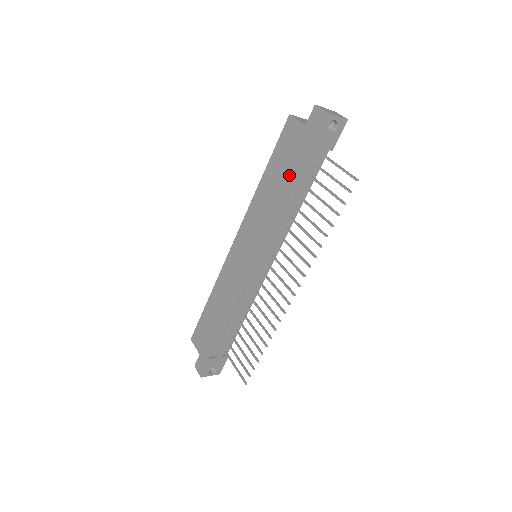
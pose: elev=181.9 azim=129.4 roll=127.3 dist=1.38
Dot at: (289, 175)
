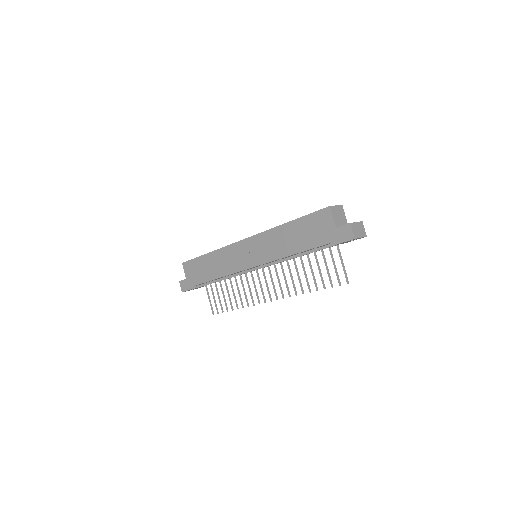
Dot at: (307, 245)
